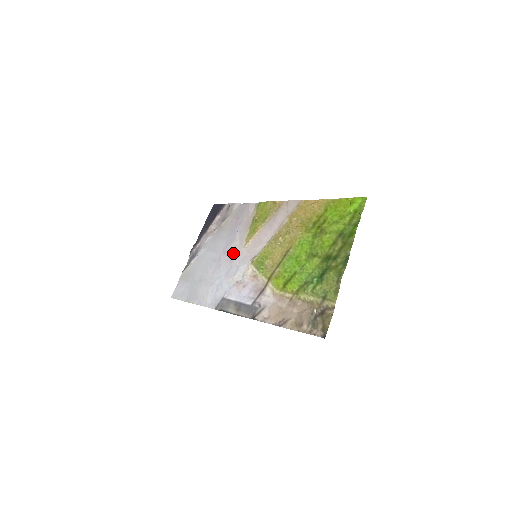
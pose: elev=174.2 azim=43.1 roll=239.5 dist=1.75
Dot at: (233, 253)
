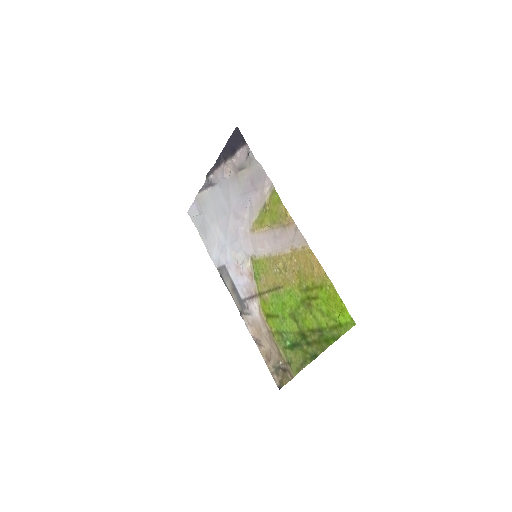
Dot at: (240, 225)
